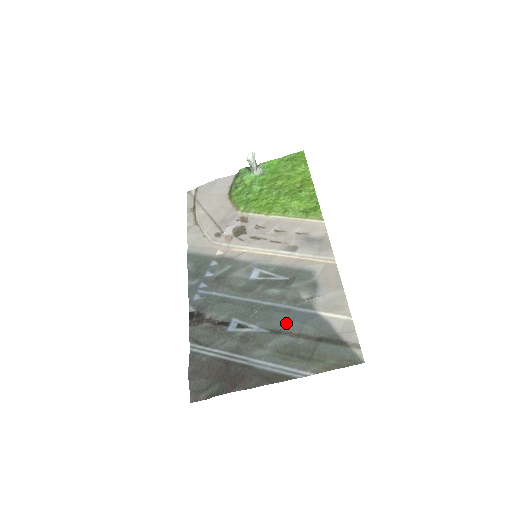
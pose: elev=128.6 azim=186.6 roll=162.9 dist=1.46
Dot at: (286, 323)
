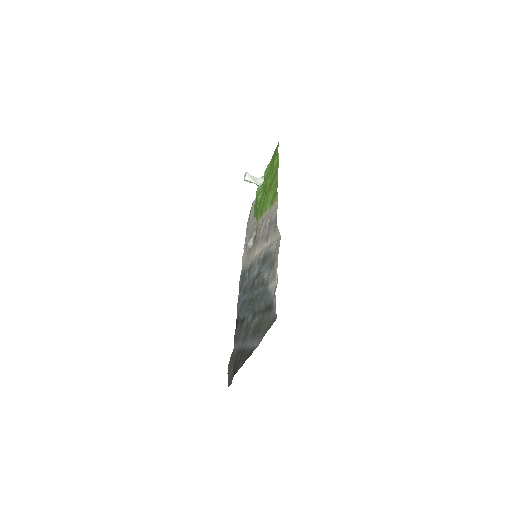
Dot at: (256, 305)
